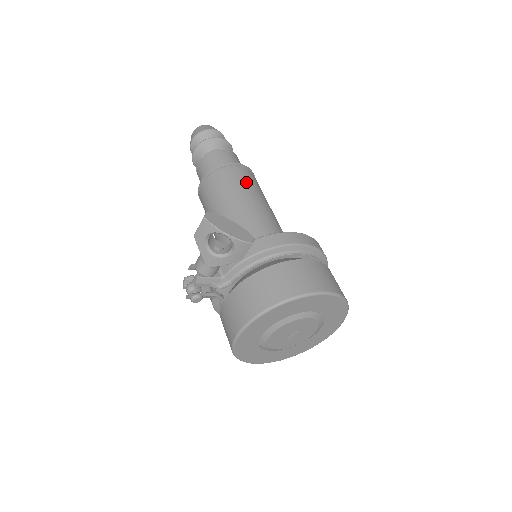
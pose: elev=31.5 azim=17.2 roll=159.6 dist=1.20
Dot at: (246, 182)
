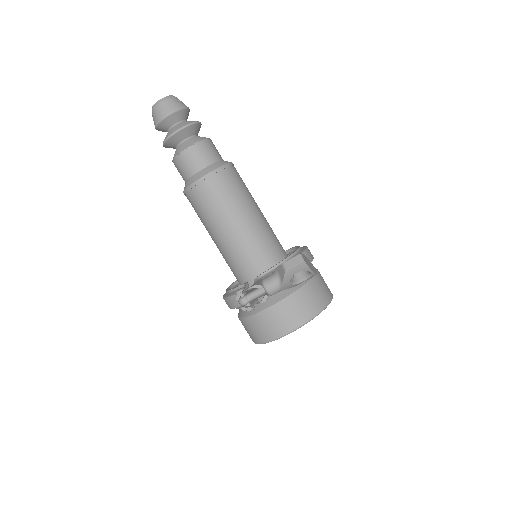
Dot at: (245, 186)
